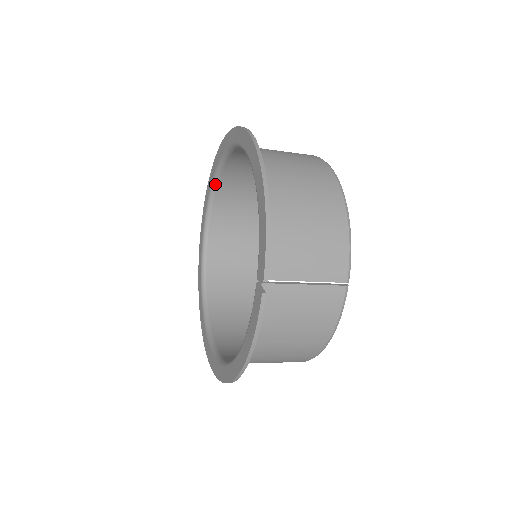
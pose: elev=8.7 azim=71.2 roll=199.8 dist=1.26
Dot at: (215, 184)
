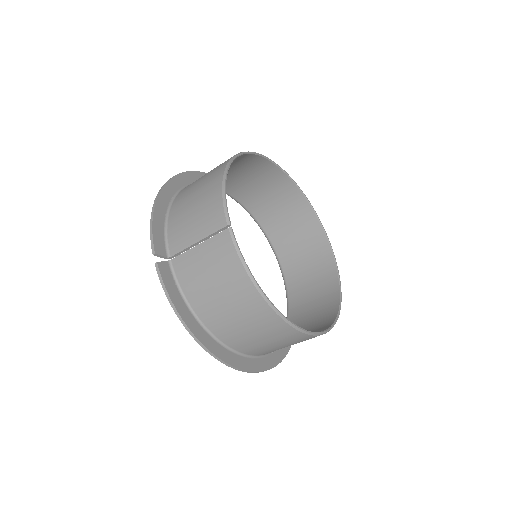
Dot at: (259, 225)
